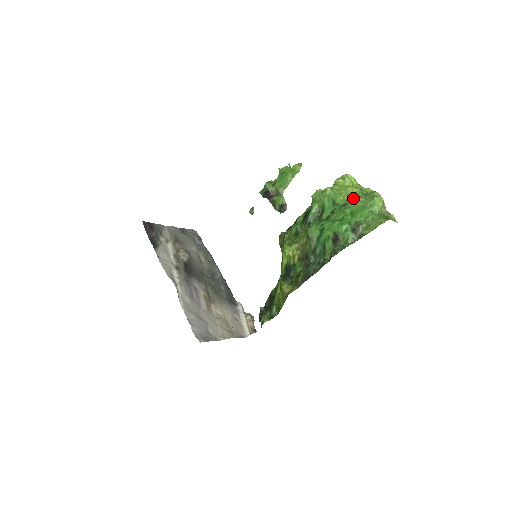
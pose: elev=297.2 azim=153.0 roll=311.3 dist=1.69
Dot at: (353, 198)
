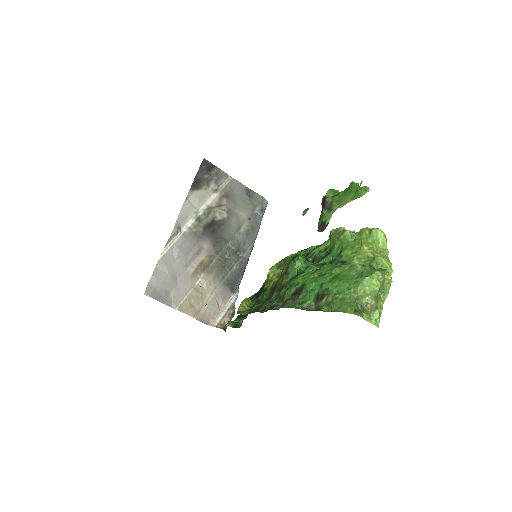
Dot at: (357, 261)
